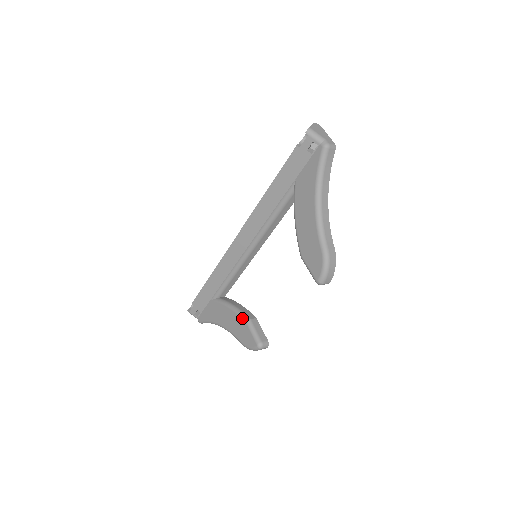
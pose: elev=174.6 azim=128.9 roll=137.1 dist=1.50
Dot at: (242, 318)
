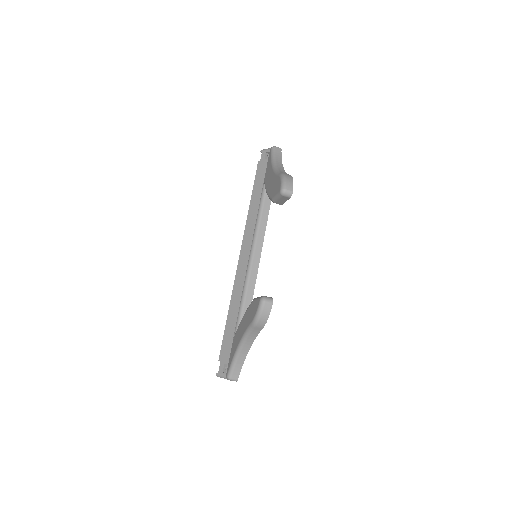
Dot at: occluded
